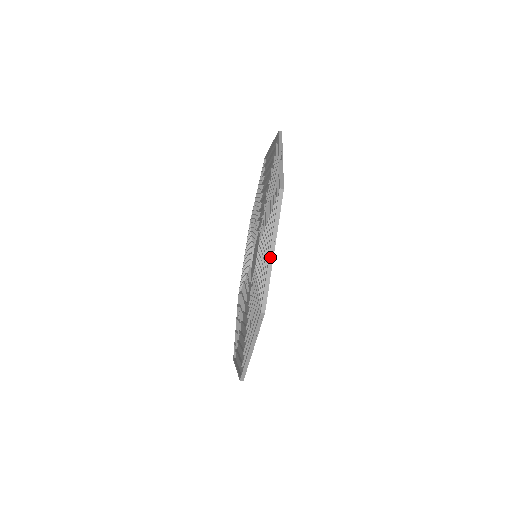
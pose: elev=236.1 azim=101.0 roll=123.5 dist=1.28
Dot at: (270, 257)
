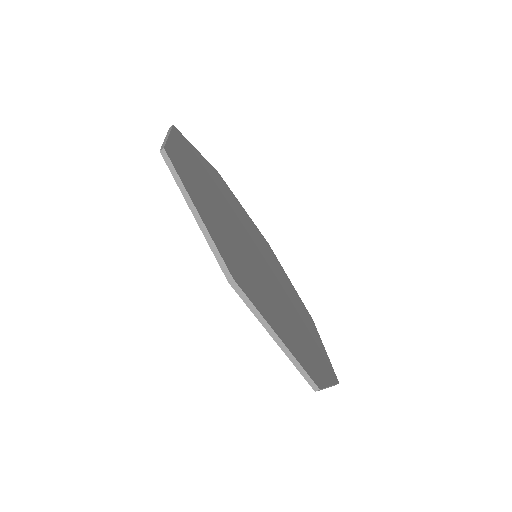
Dot at: (166, 138)
